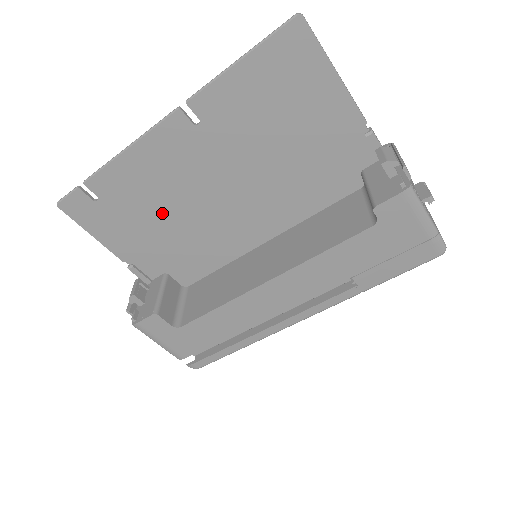
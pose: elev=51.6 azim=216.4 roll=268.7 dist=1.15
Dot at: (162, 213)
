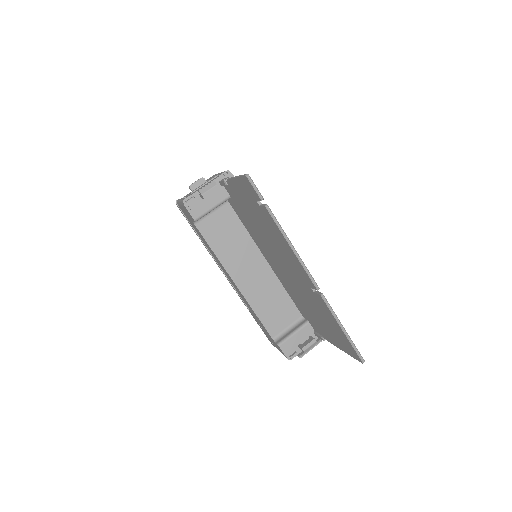
Dot at: (263, 230)
